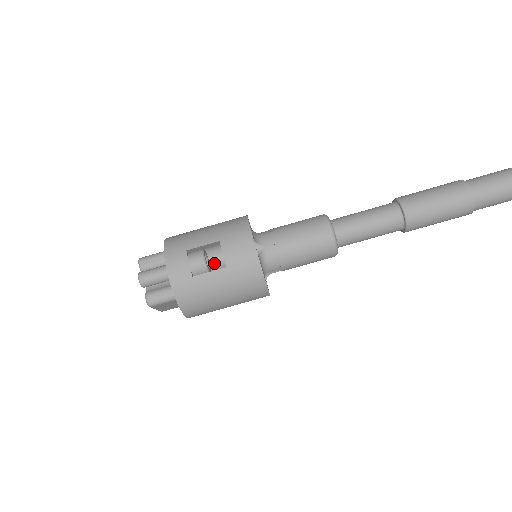
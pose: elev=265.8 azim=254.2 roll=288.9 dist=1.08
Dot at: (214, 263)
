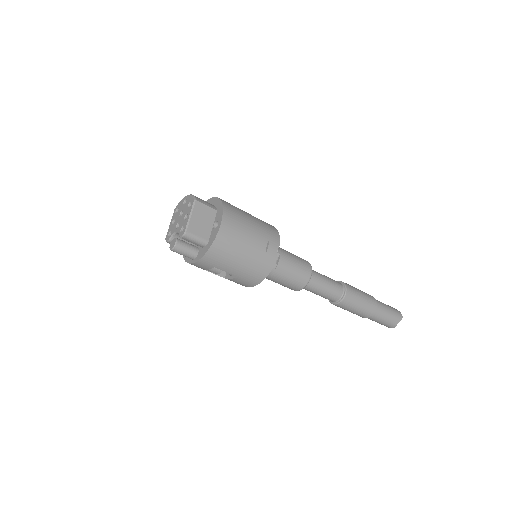
Dot at: occluded
